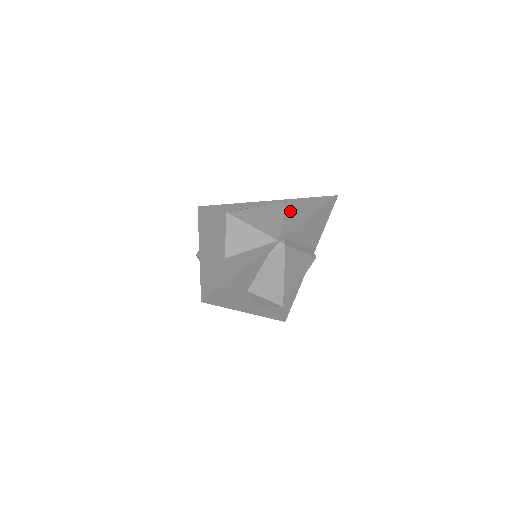
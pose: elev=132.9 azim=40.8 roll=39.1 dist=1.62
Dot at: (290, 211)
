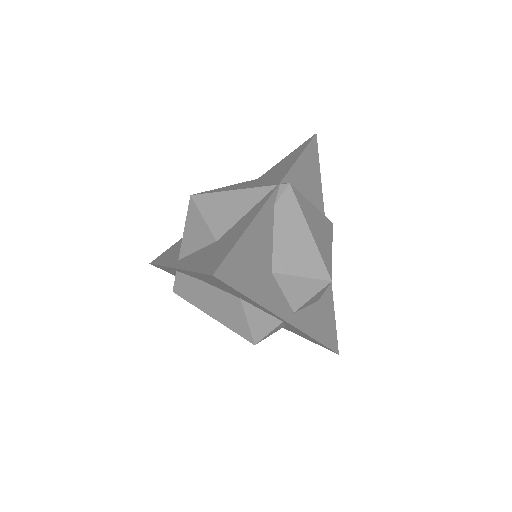
Dot at: (270, 174)
